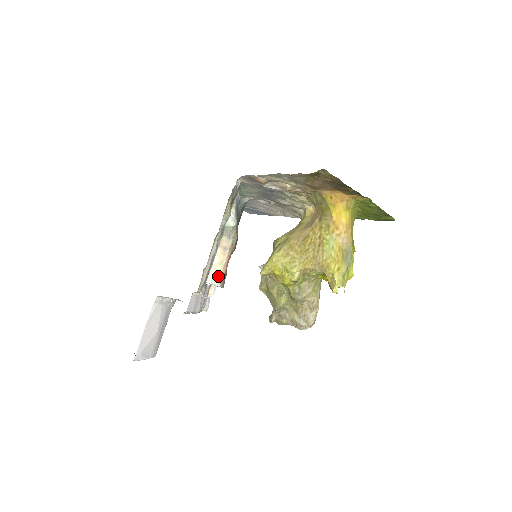
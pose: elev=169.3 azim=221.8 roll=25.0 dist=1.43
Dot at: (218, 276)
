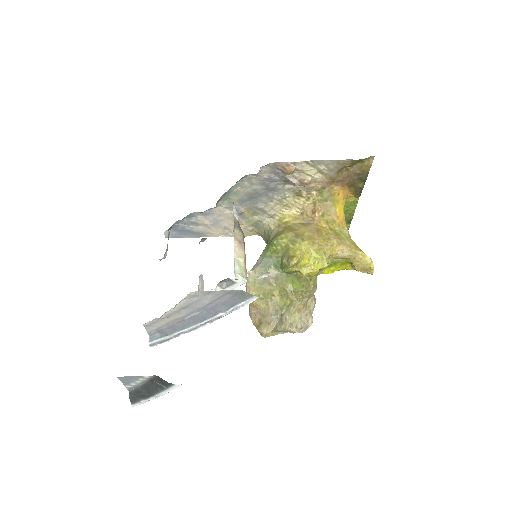
Dot at: (243, 270)
